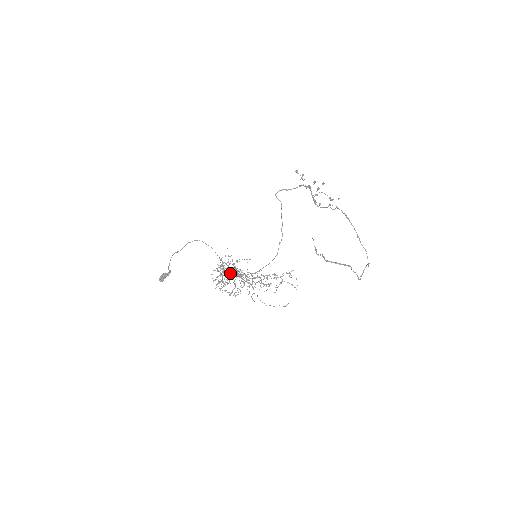
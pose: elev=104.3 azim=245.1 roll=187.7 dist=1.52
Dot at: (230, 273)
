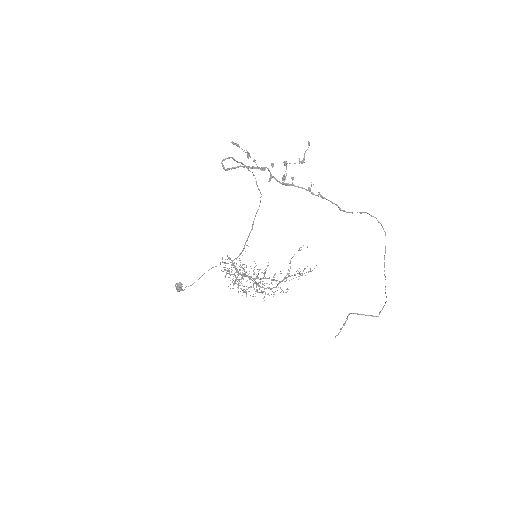
Dot at: (235, 258)
